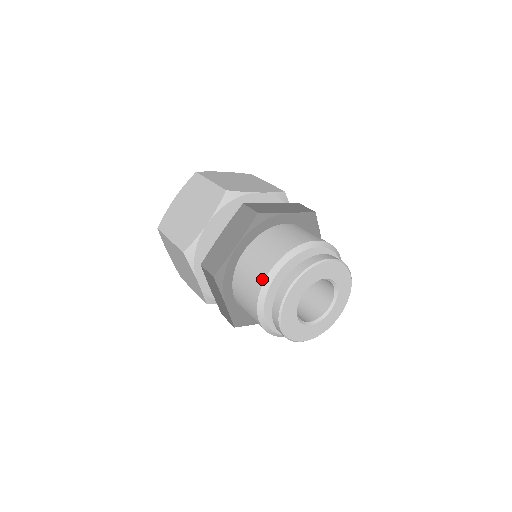
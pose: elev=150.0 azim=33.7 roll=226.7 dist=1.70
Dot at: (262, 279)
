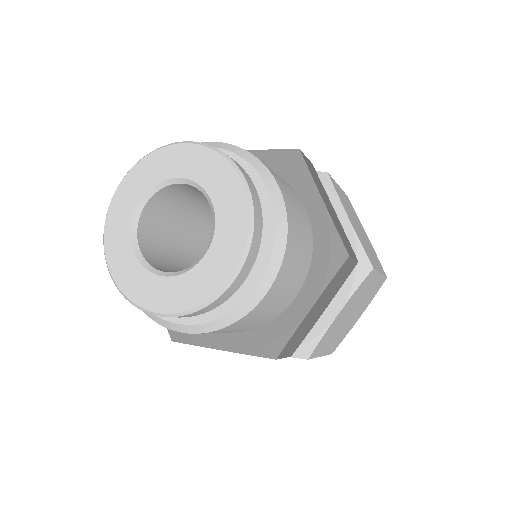
Dot at: occluded
